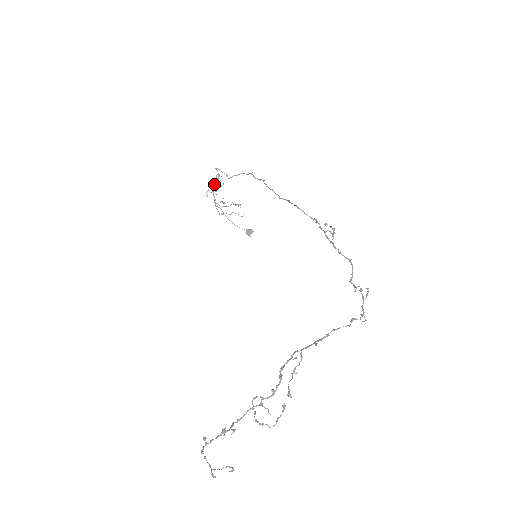
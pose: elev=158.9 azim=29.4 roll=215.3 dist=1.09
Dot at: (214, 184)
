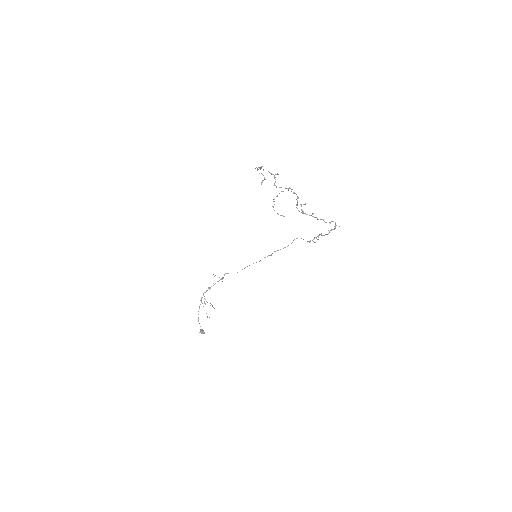
Dot at: (219, 277)
